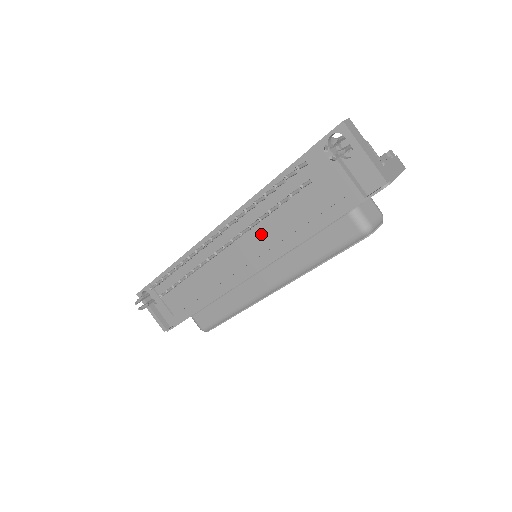
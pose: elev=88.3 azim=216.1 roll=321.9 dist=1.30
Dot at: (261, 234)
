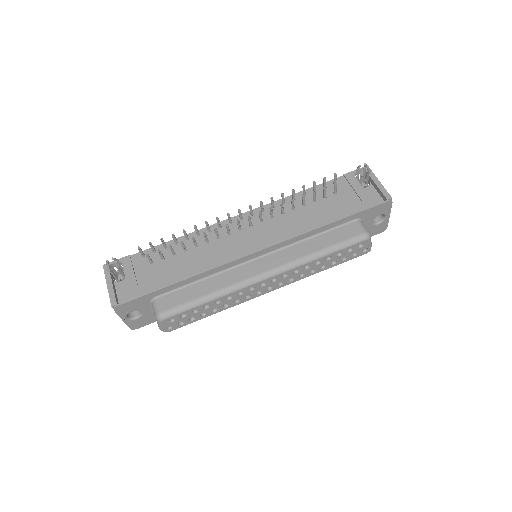
Dot at: (282, 221)
